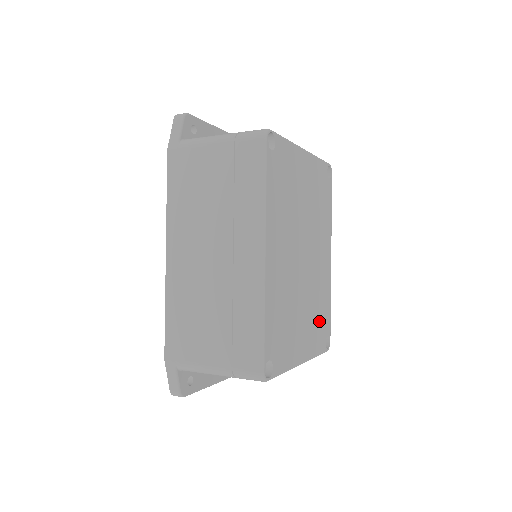
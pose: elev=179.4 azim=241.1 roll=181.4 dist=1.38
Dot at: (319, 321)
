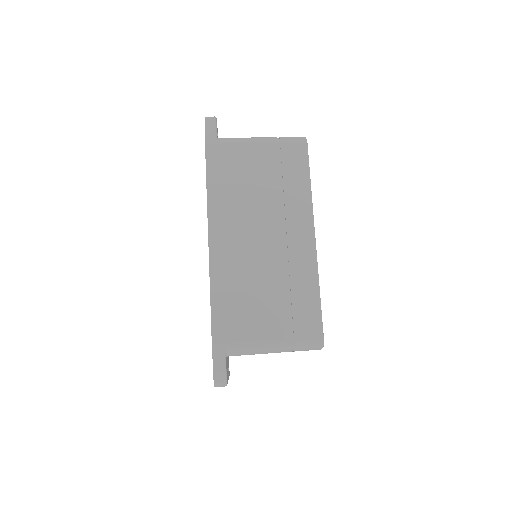
Dot at: occluded
